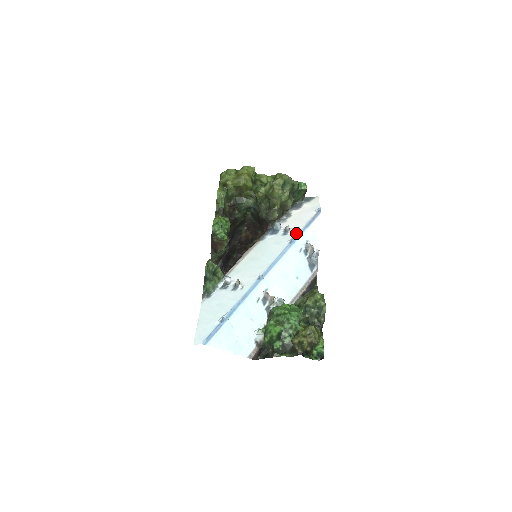
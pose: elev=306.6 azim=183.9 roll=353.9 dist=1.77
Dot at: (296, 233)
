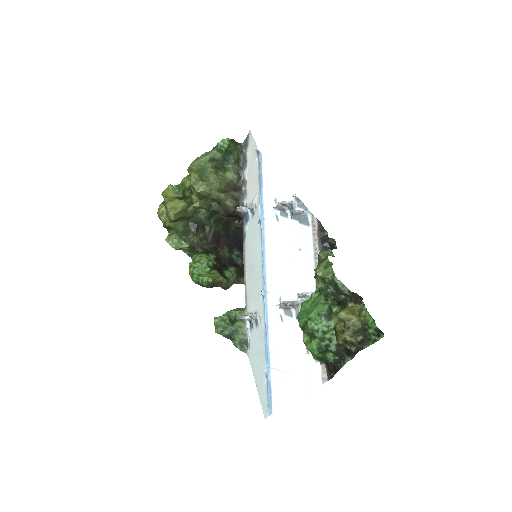
Dot at: (258, 205)
